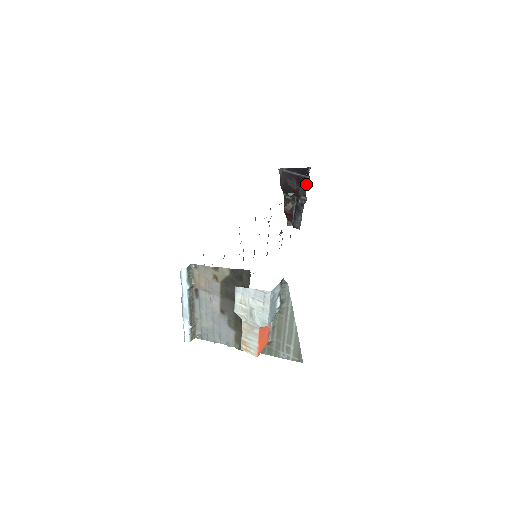
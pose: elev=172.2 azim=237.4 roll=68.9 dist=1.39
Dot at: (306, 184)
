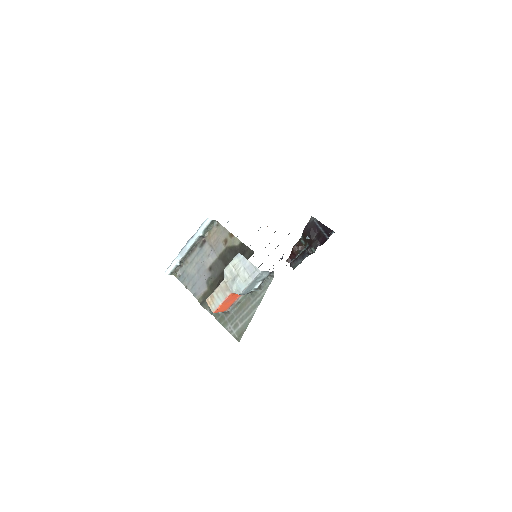
Dot at: (323, 241)
